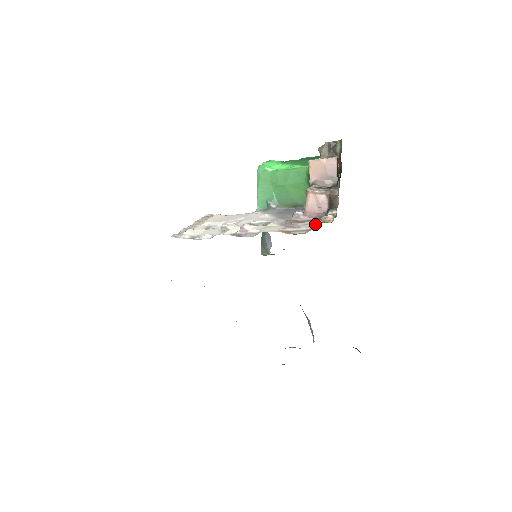
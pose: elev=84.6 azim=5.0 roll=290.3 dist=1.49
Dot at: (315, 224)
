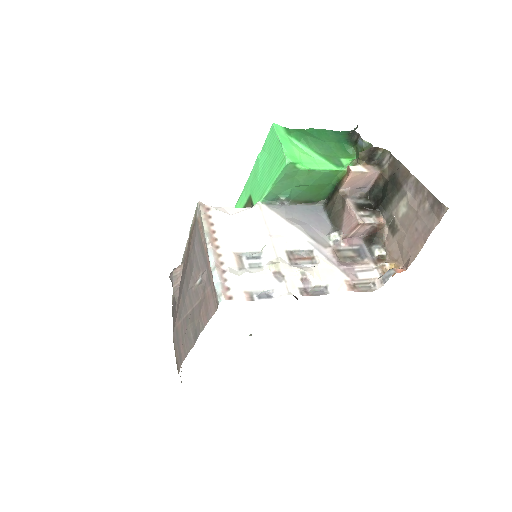
Dot at: (375, 274)
